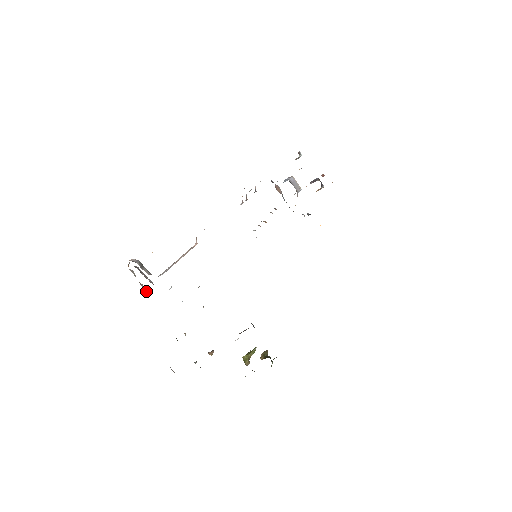
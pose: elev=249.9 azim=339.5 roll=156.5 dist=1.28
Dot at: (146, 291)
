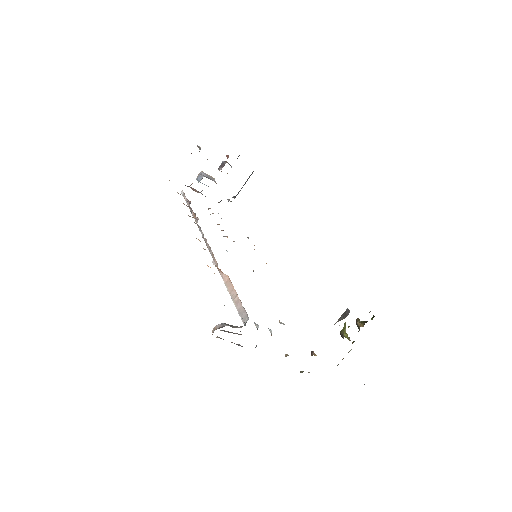
Dot at: (239, 345)
